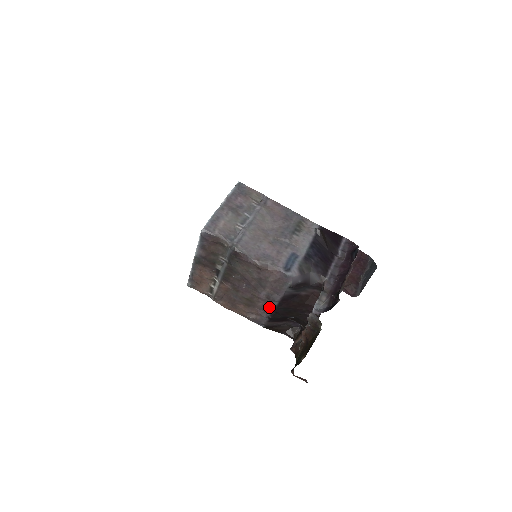
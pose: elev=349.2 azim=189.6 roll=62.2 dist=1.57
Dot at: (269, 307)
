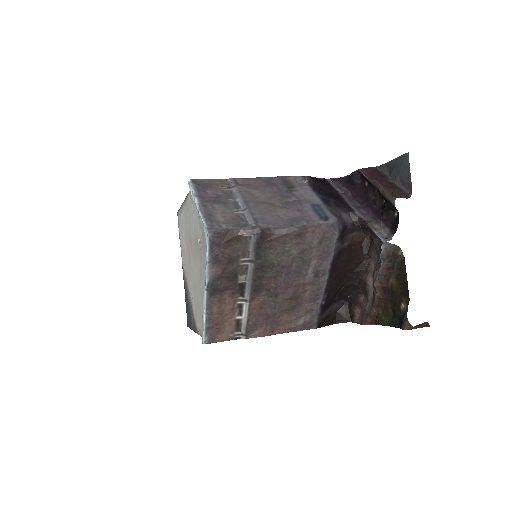
Dot at: (319, 289)
